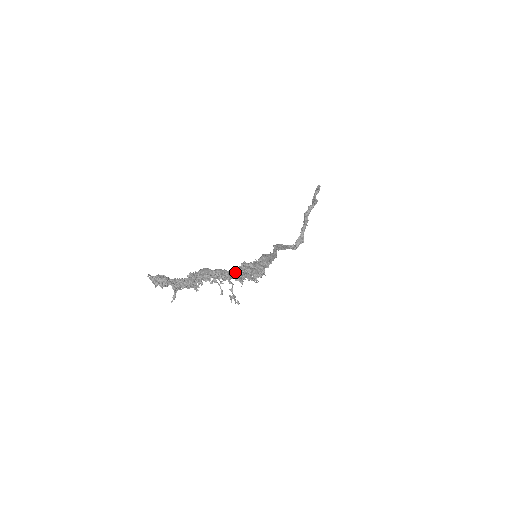
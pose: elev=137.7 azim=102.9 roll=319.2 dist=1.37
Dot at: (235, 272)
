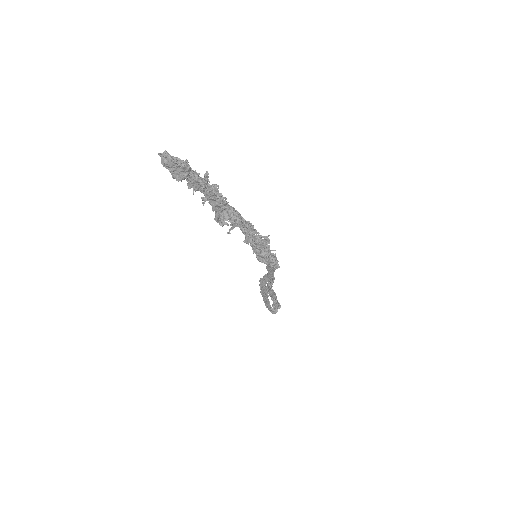
Dot at: occluded
